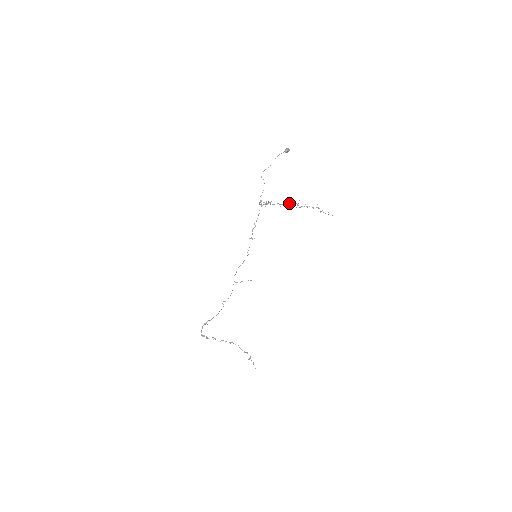
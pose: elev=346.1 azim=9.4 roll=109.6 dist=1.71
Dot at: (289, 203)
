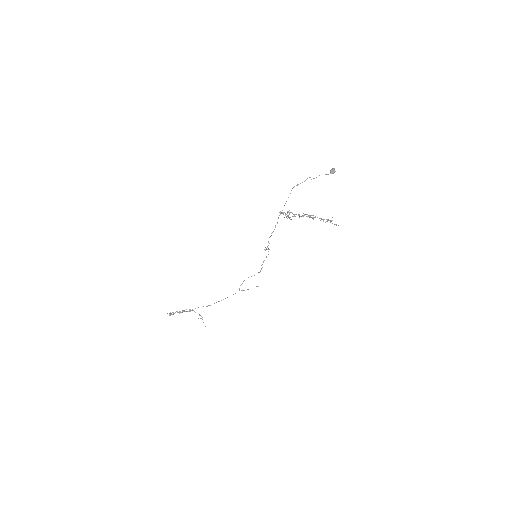
Dot at: (310, 217)
